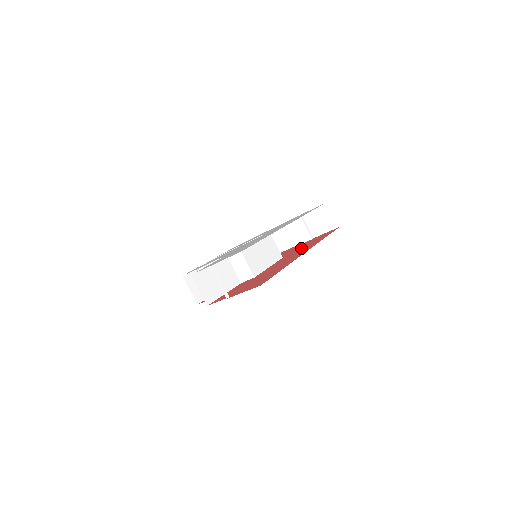
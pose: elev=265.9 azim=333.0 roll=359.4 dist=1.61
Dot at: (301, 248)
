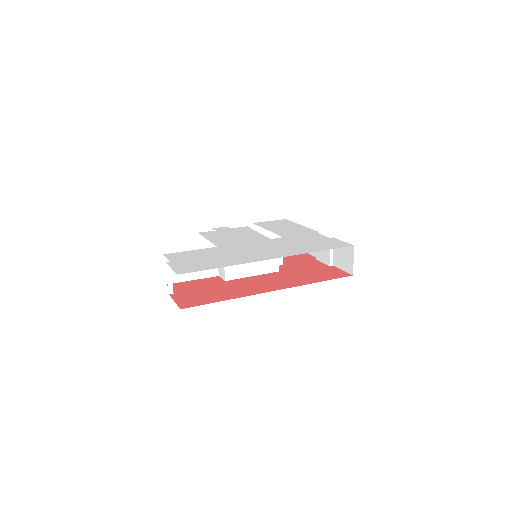
Dot at: (297, 275)
